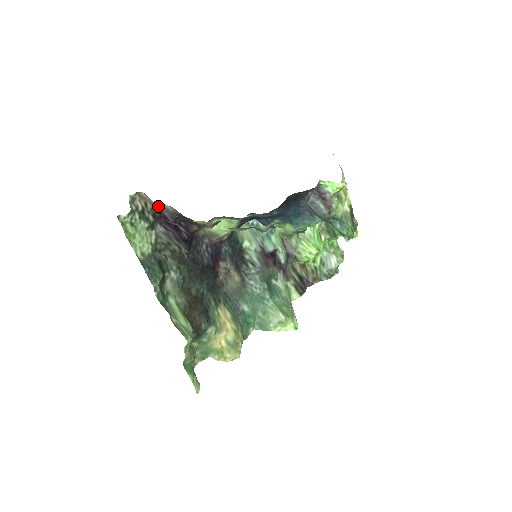
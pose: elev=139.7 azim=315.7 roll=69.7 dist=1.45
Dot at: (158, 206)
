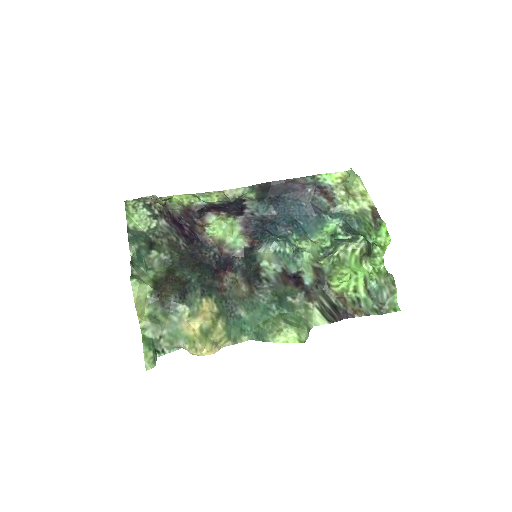
Dot at: (170, 210)
